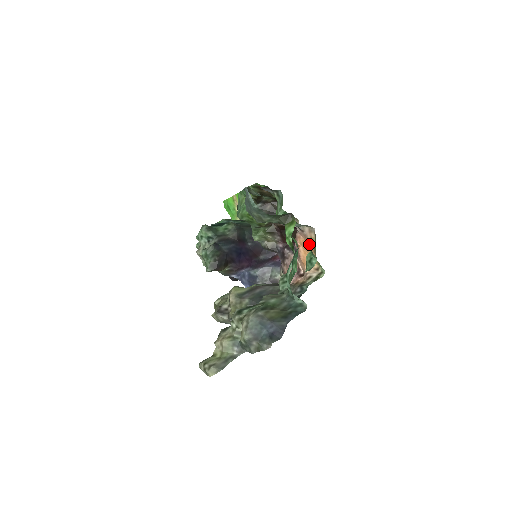
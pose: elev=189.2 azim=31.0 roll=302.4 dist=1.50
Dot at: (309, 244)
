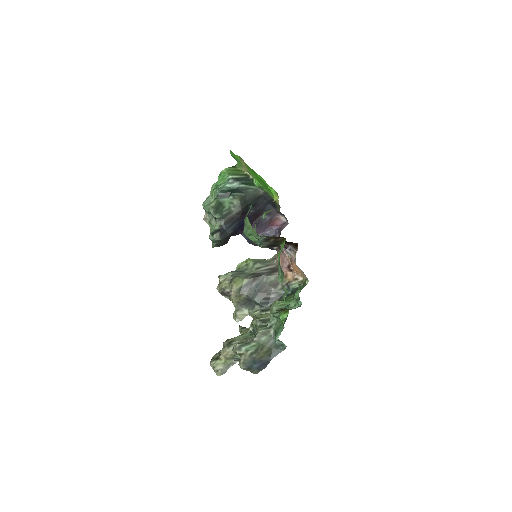
Dot at: occluded
